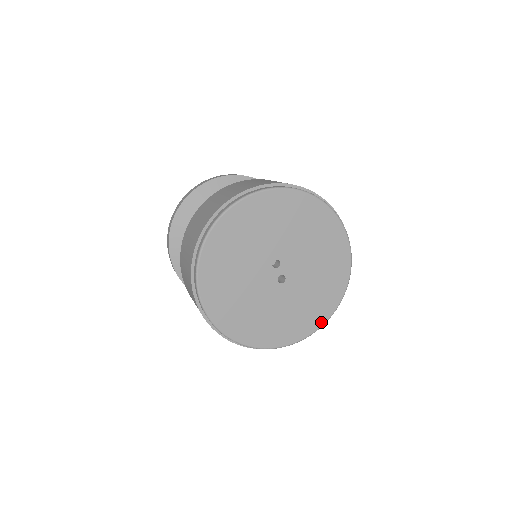
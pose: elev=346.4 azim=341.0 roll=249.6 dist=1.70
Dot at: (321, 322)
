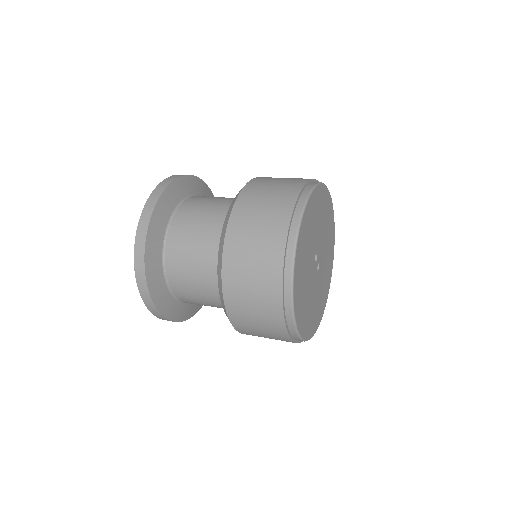
Dot at: (330, 278)
